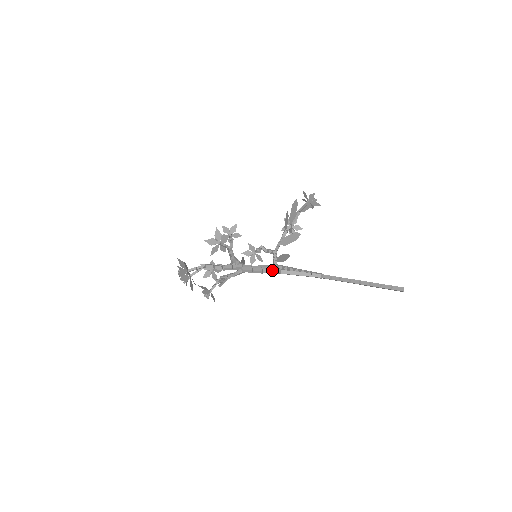
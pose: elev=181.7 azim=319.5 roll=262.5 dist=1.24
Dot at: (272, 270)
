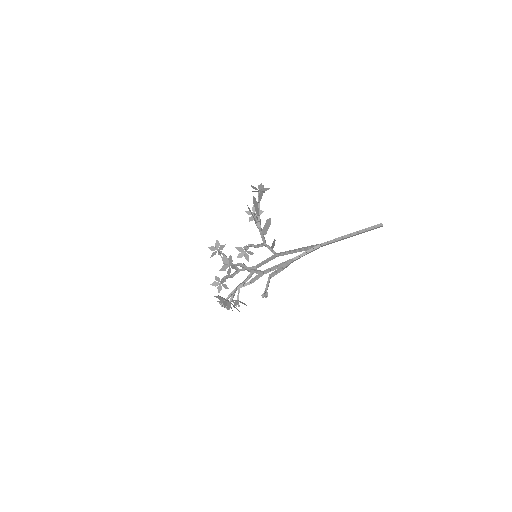
Dot at: (288, 263)
